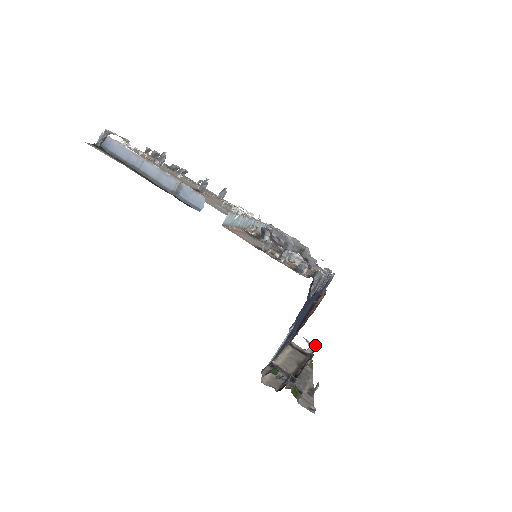
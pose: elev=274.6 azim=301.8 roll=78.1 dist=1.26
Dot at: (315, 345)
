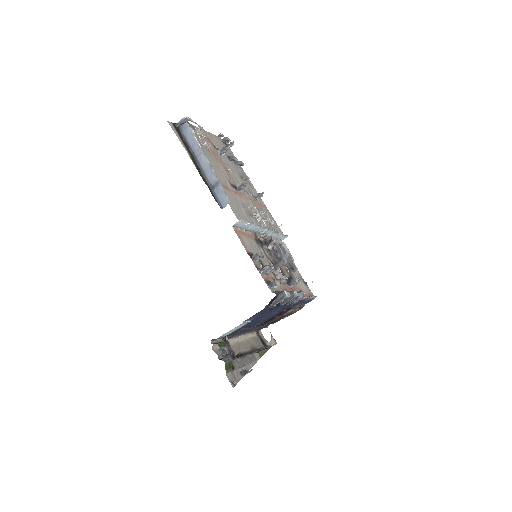
Dot at: (276, 342)
